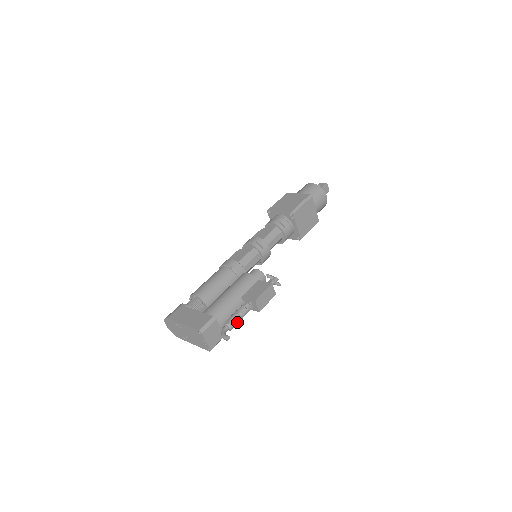
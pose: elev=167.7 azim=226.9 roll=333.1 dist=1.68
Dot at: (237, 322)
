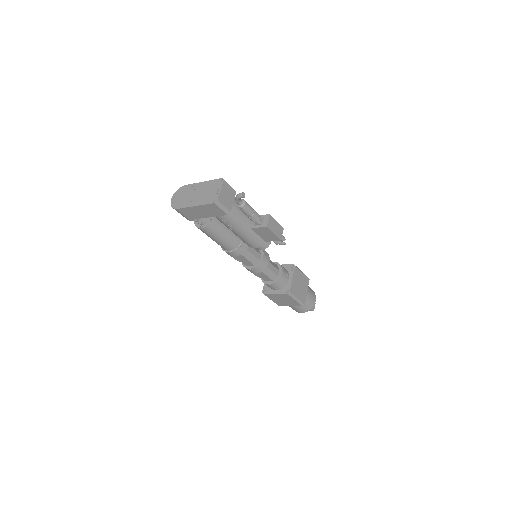
Dot at: (250, 208)
